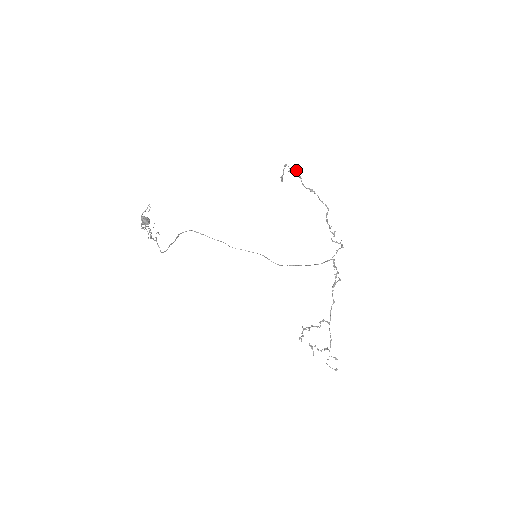
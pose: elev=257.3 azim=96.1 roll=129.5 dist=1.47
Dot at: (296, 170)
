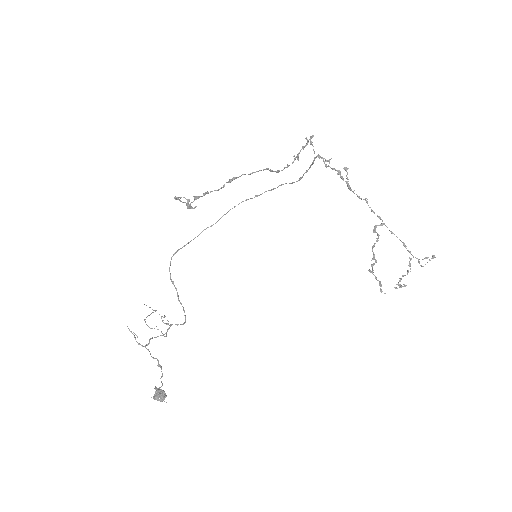
Dot at: occluded
